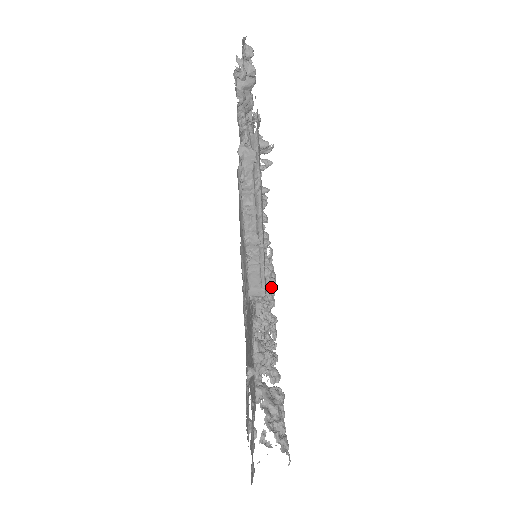
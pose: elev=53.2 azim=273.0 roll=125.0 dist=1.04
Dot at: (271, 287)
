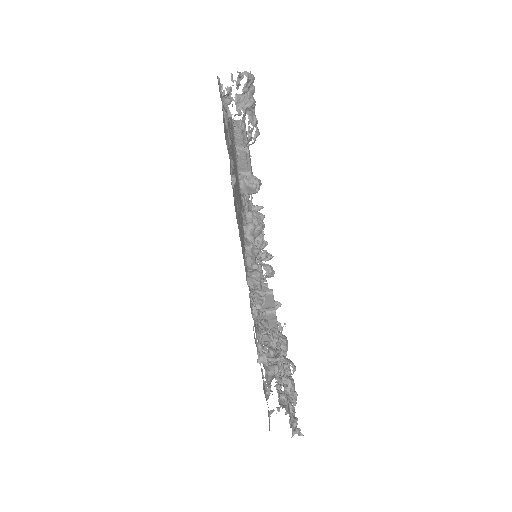
Dot at: occluded
